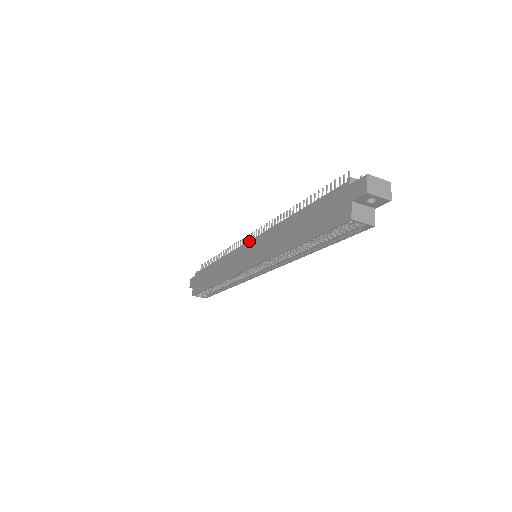
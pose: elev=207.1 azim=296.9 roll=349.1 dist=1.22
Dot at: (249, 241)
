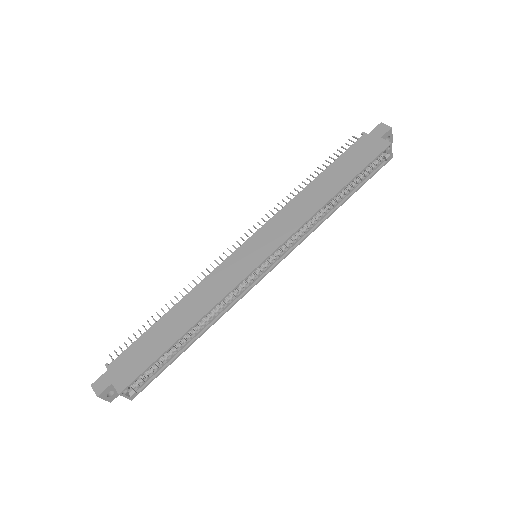
Dot at: (247, 240)
